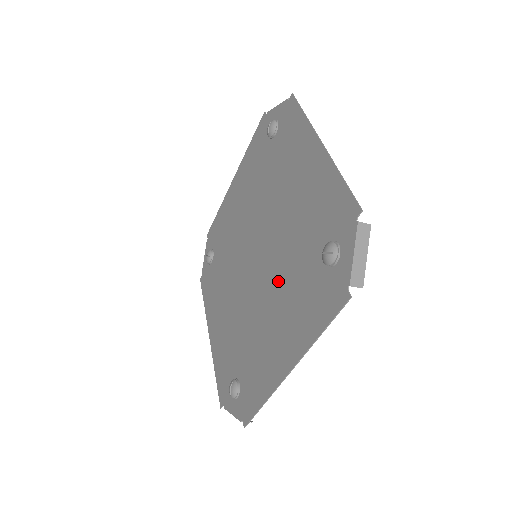
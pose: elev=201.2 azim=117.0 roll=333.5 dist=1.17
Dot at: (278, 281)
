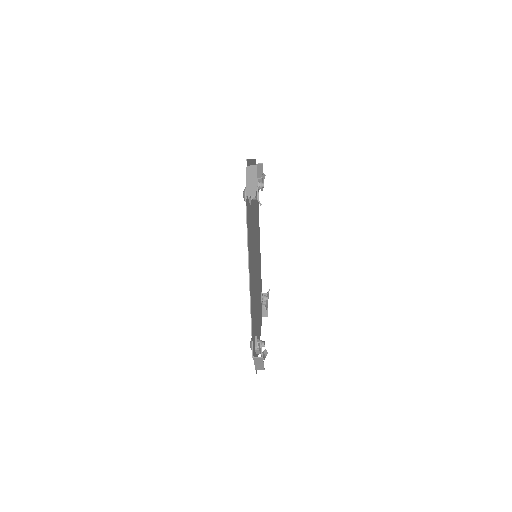
Dot at: occluded
